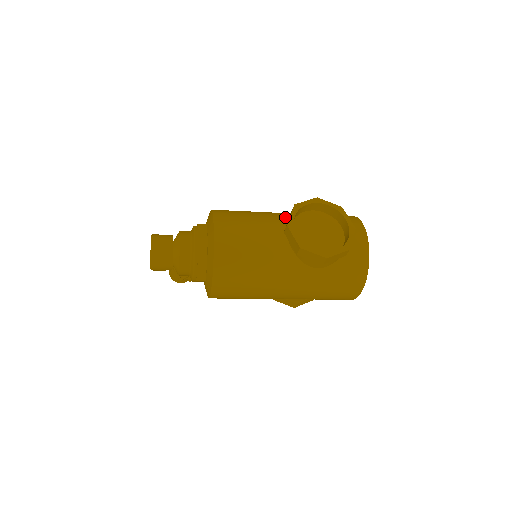
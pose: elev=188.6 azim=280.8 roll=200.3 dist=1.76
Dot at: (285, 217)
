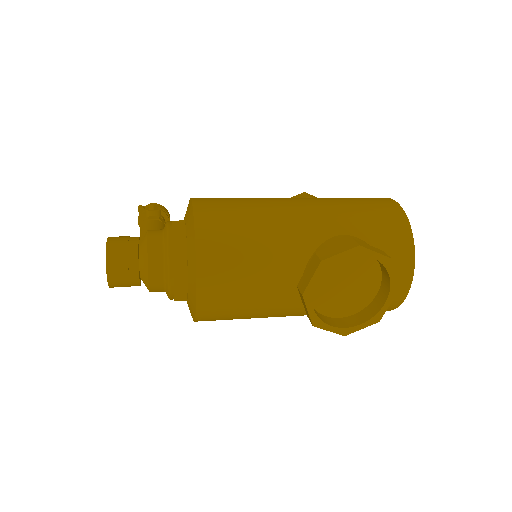
Dot at: (305, 250)
